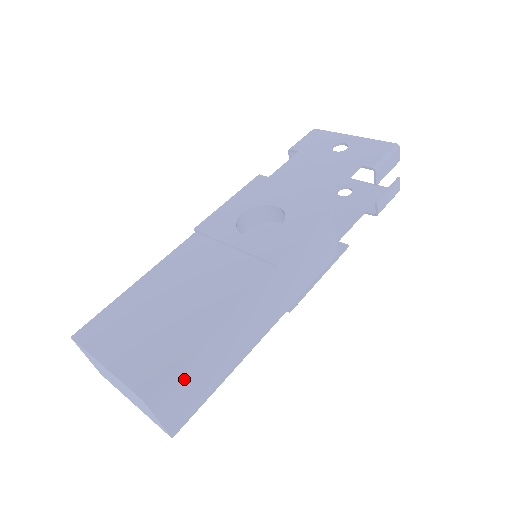
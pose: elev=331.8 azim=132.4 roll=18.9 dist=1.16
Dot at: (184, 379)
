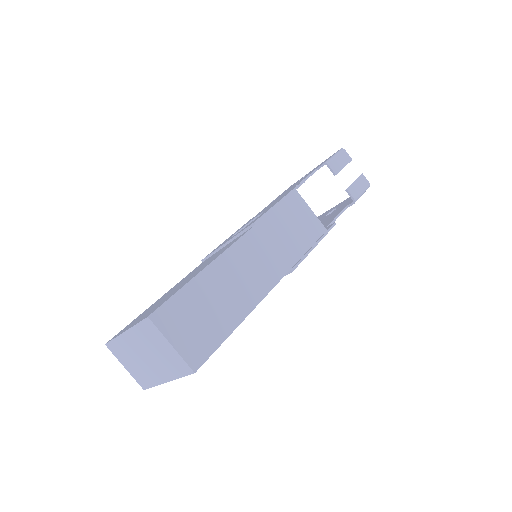
Dot at: (188, 308)
